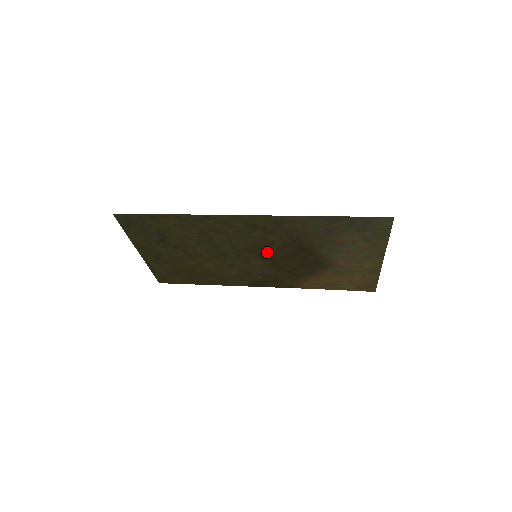
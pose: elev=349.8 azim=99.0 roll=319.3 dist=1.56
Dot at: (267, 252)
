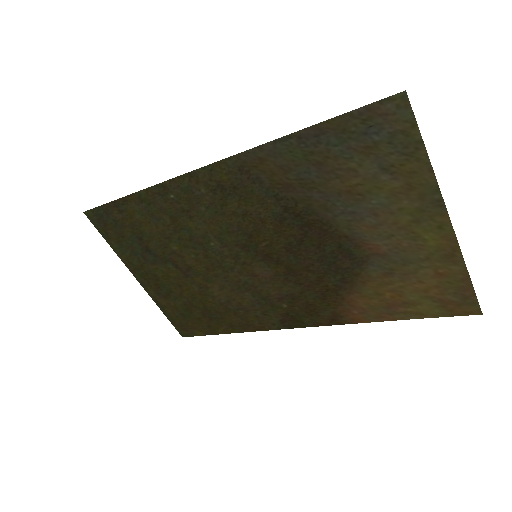
Dot at: (265, 244)
